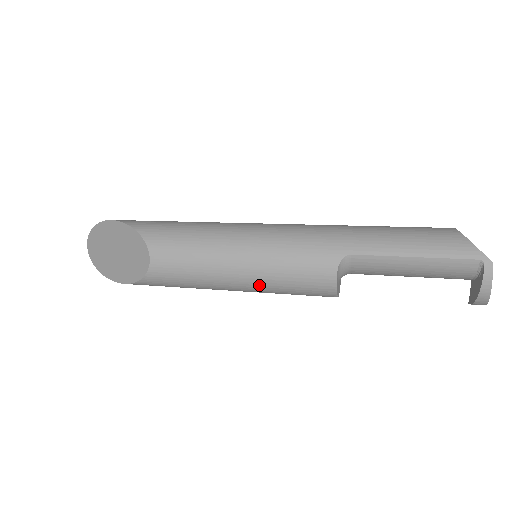
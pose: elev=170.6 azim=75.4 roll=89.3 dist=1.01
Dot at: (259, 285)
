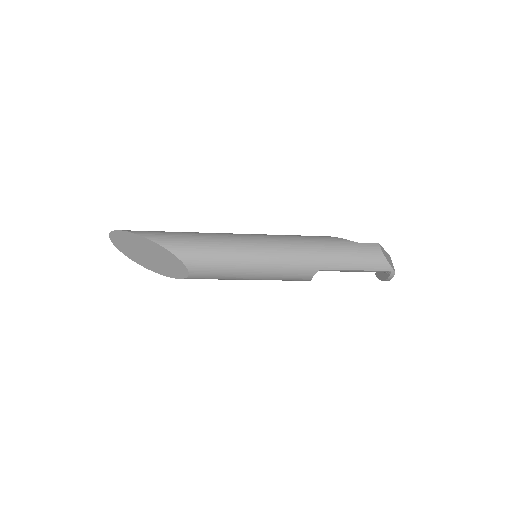
Dot at: occluded
